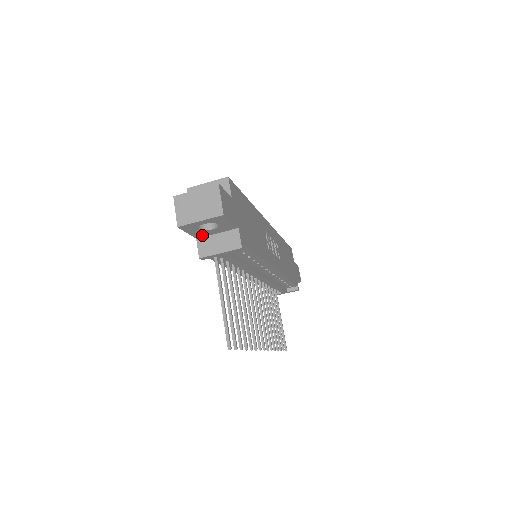
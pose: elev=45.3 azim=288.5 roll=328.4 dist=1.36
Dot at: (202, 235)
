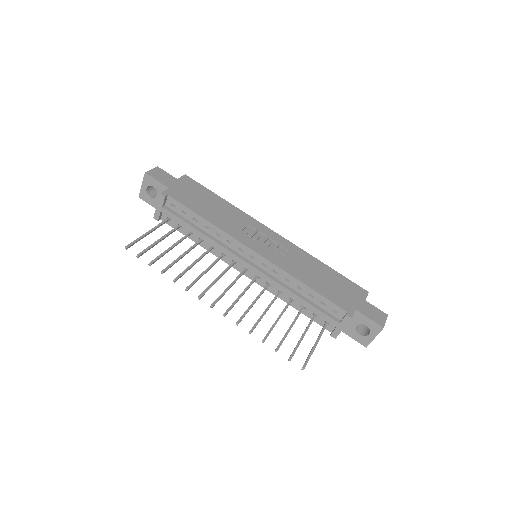
Dot at: occluded
